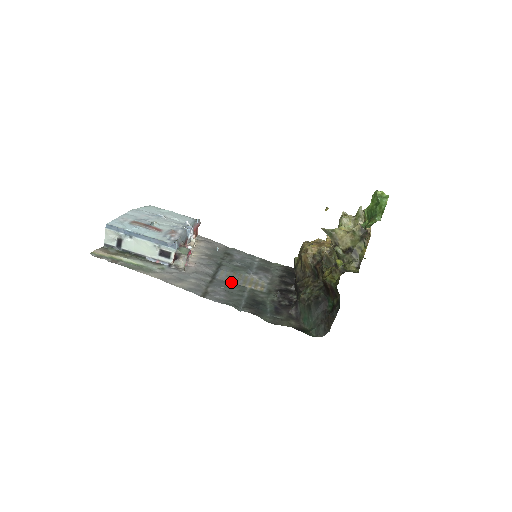
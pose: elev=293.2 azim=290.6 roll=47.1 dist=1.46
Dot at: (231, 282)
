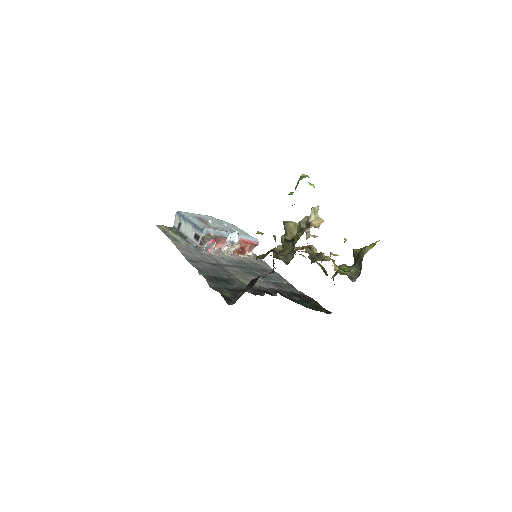
Dot at: (229, 271)
